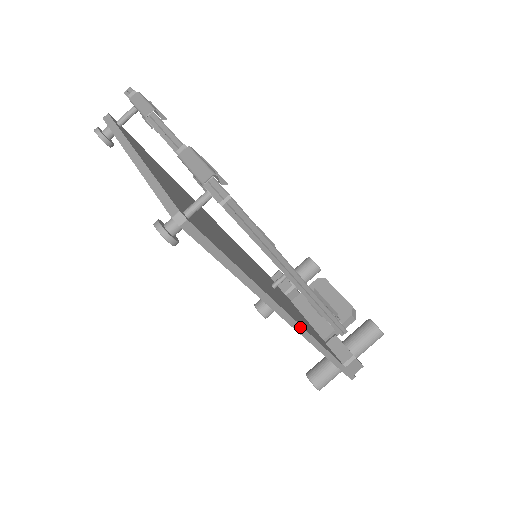
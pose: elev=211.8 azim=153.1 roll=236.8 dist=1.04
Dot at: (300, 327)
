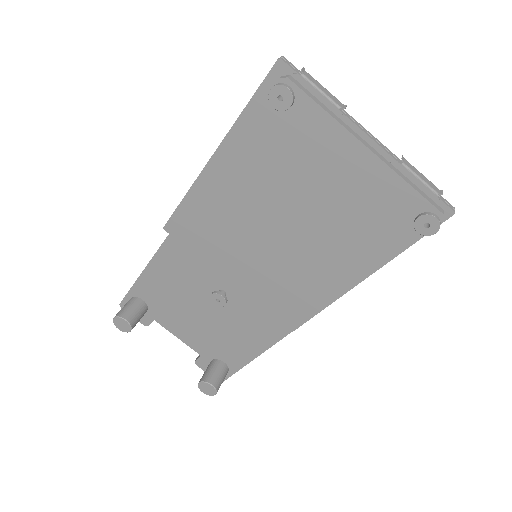
Dot at: (304, 321)
